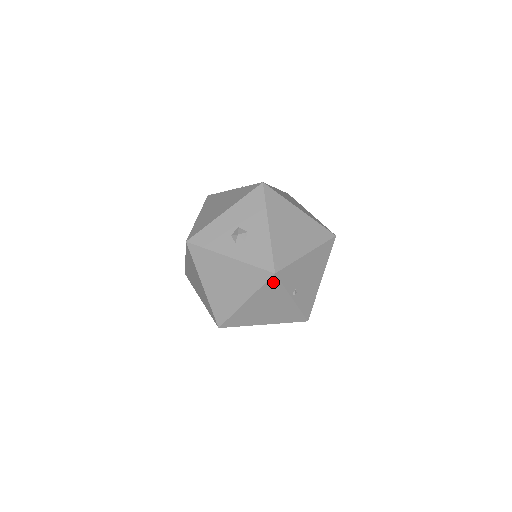
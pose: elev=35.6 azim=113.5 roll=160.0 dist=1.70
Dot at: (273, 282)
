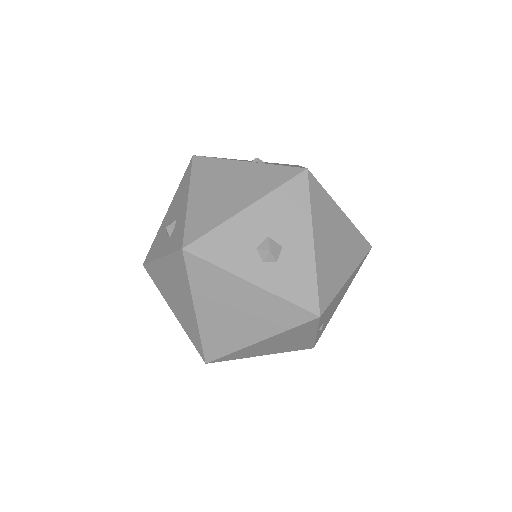
Dot at: (310, 324)
